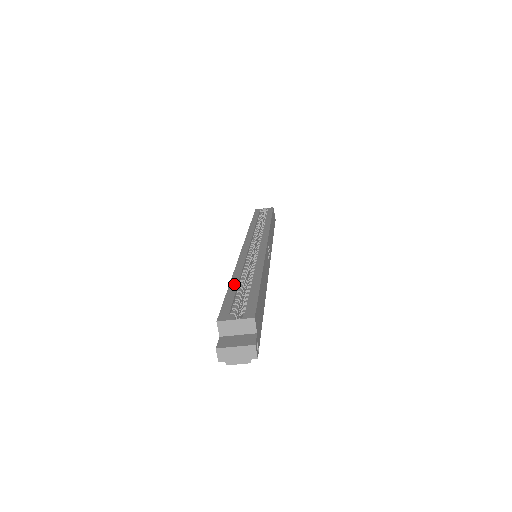
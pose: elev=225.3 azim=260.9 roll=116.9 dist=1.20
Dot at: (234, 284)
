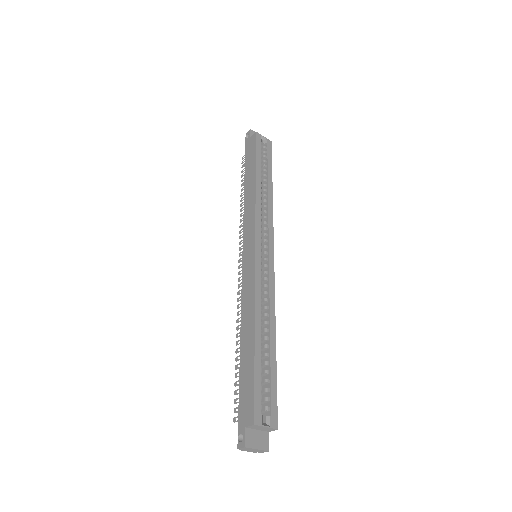
Dot at: (258, 350)
